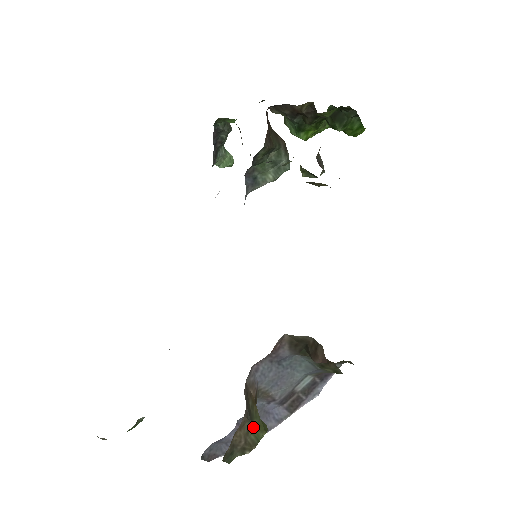
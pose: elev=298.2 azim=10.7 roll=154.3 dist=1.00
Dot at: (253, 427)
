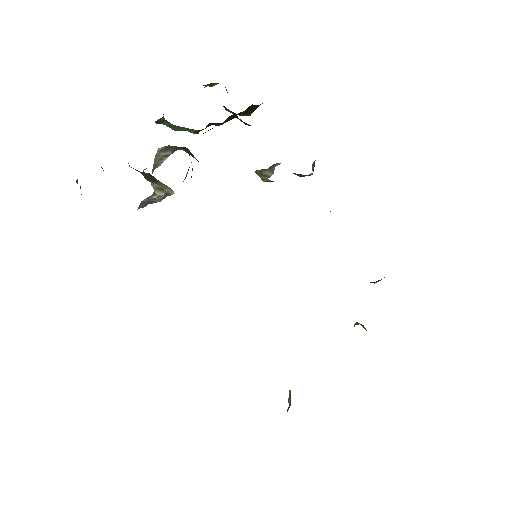
Dot at: occluded
